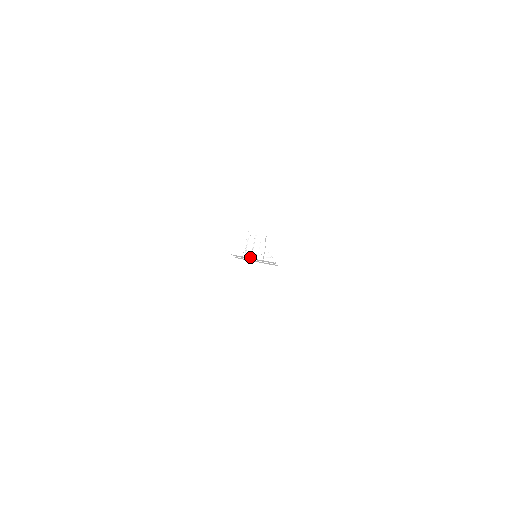
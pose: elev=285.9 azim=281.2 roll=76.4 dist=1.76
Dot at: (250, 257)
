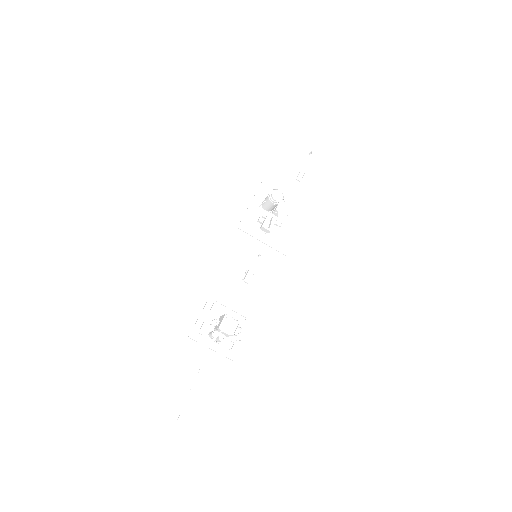
Dot at: occluded
